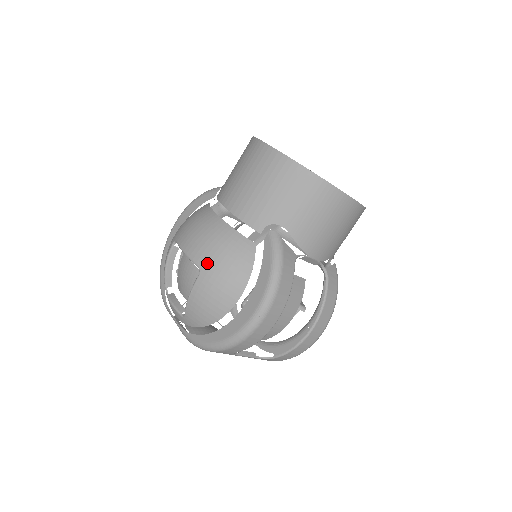
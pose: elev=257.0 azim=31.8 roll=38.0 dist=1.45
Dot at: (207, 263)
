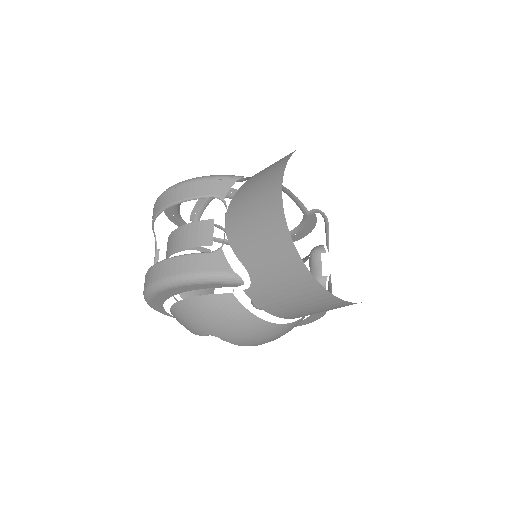
Dot at: occluded
